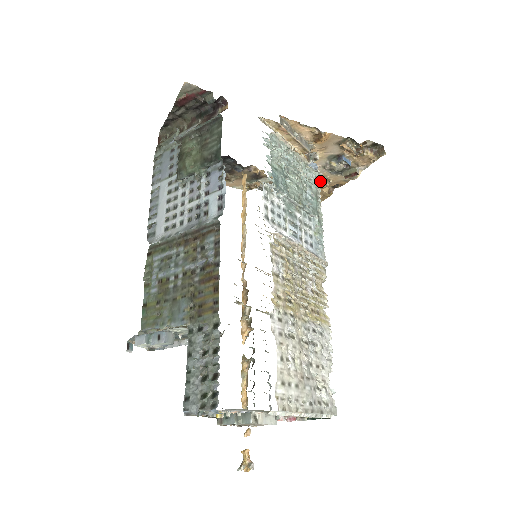
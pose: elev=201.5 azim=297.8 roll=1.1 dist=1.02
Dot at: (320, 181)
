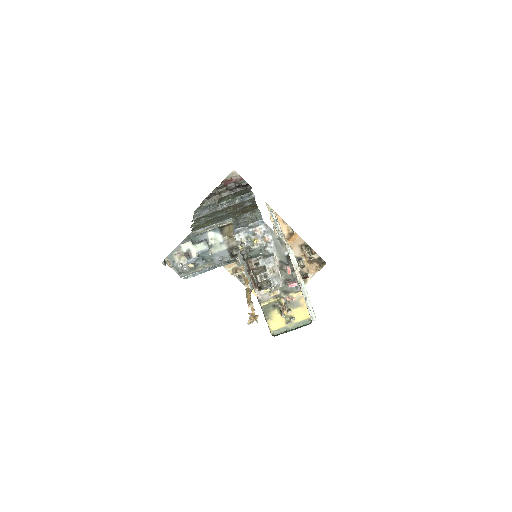
Dot at: occluded
